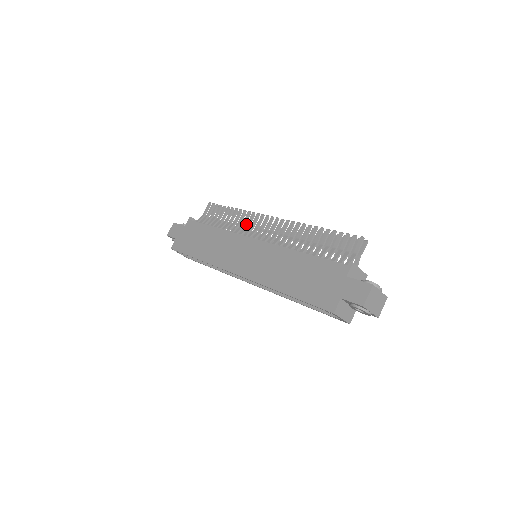
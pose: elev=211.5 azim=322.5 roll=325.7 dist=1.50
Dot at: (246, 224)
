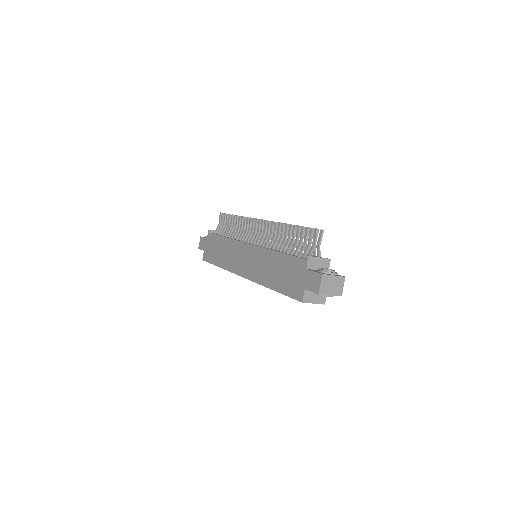
Dot at: occluded
